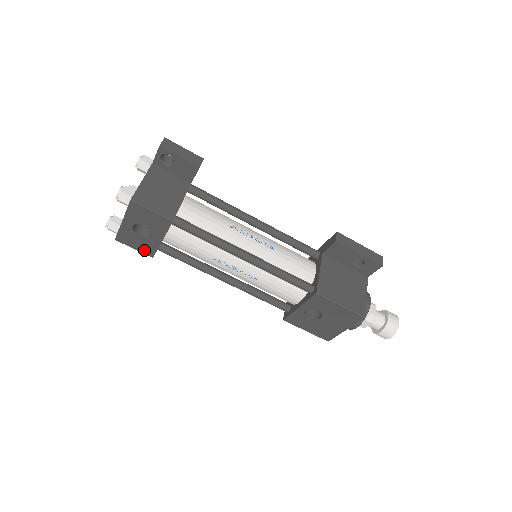
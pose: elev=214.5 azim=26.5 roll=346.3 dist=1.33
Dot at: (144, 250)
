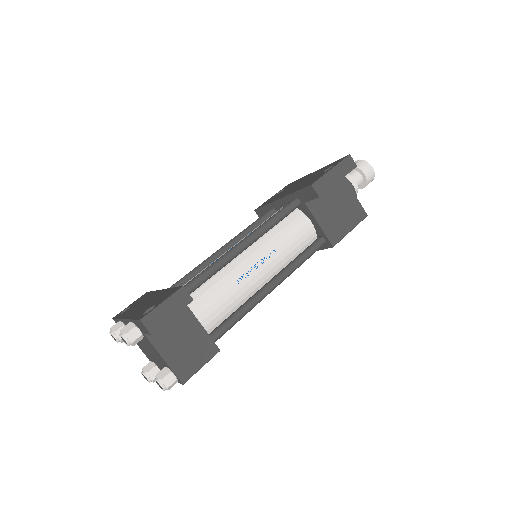
Dot at: occluded
